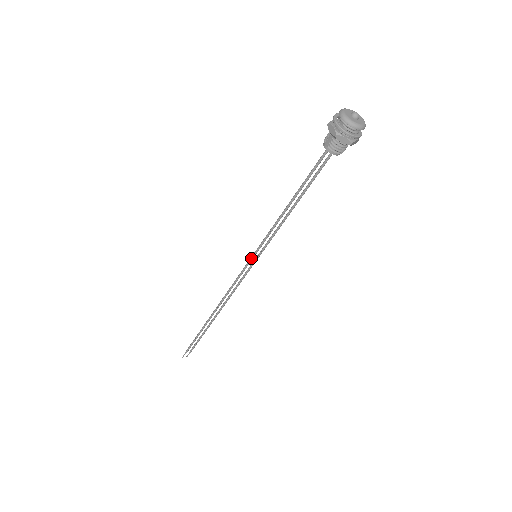
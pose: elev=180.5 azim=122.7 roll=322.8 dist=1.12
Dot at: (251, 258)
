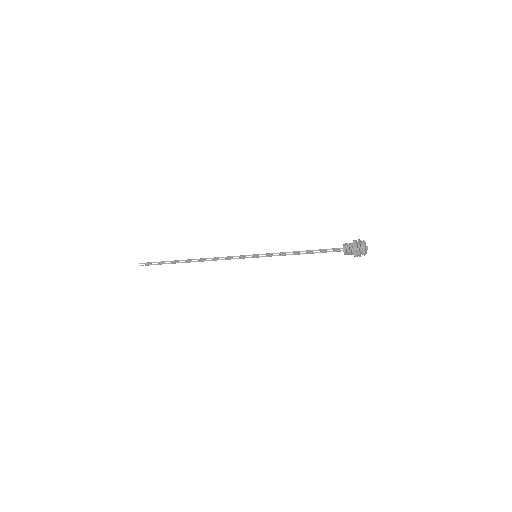
Dot at: (253, 255)
